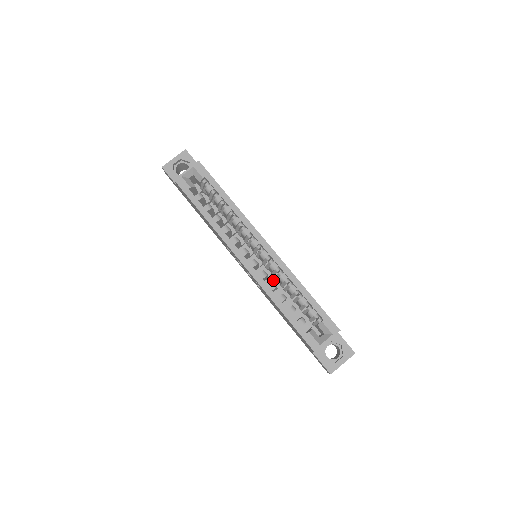
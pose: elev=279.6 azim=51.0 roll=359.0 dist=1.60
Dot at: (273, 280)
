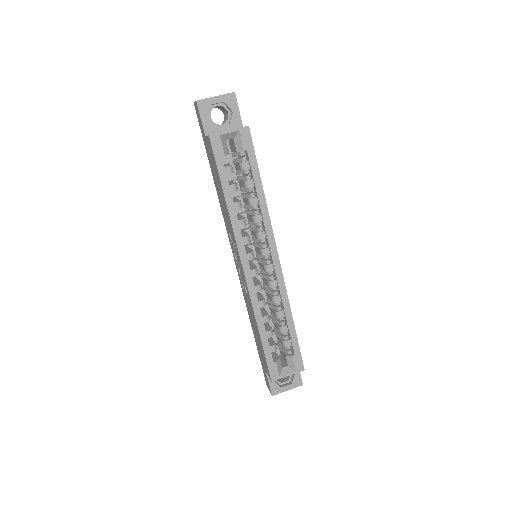
Dot at: occluded
